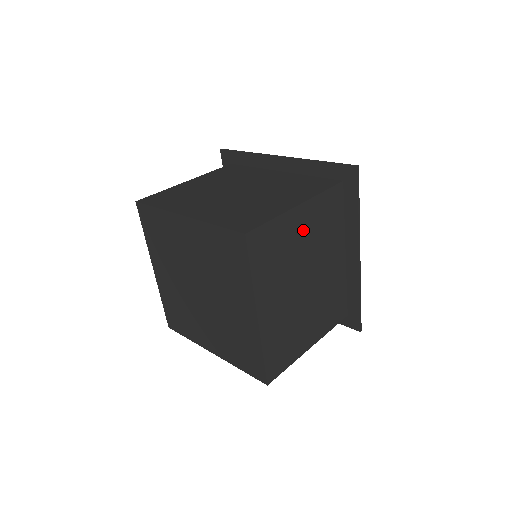
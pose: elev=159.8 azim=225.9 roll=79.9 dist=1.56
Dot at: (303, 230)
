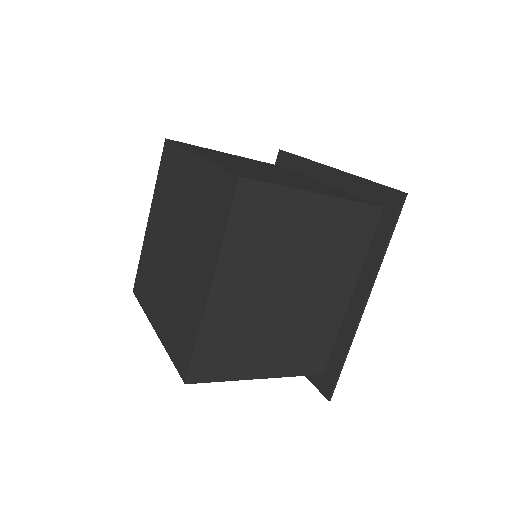
Dot at: (312, 227)
